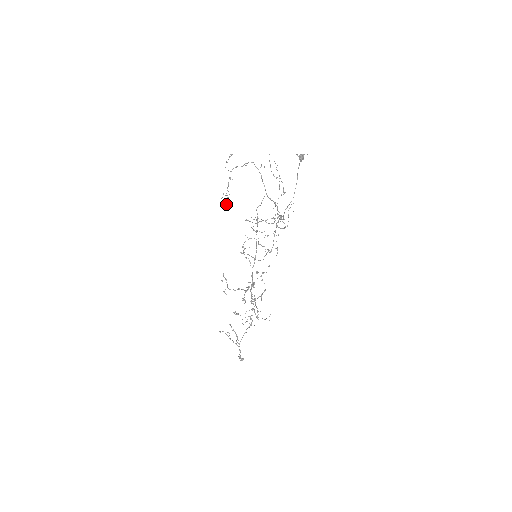
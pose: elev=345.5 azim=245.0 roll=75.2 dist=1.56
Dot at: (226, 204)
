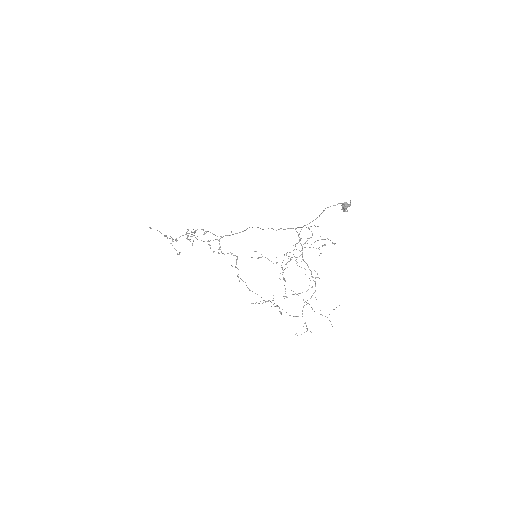
Dot at: occluded
